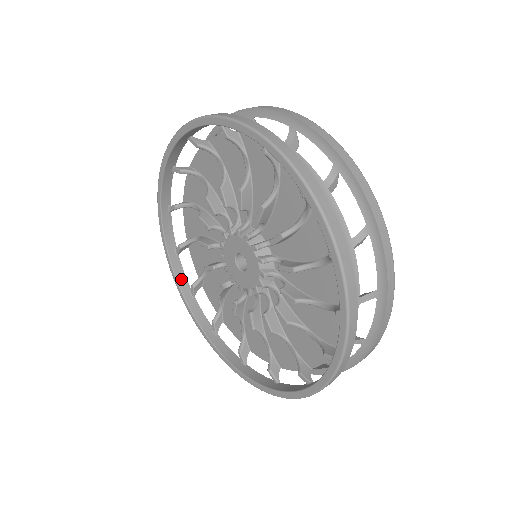
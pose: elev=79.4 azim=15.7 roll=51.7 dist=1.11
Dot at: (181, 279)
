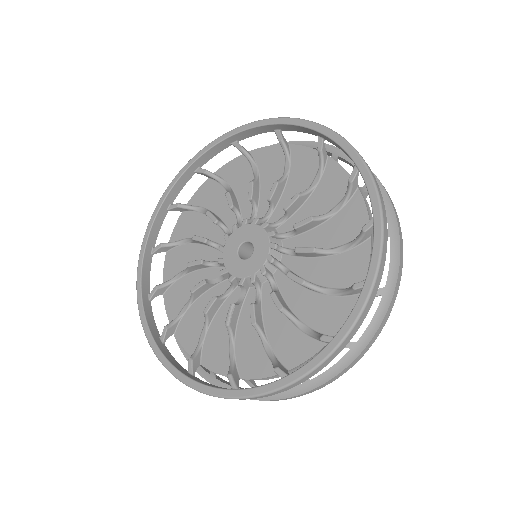
Dot at: (145, 278)
